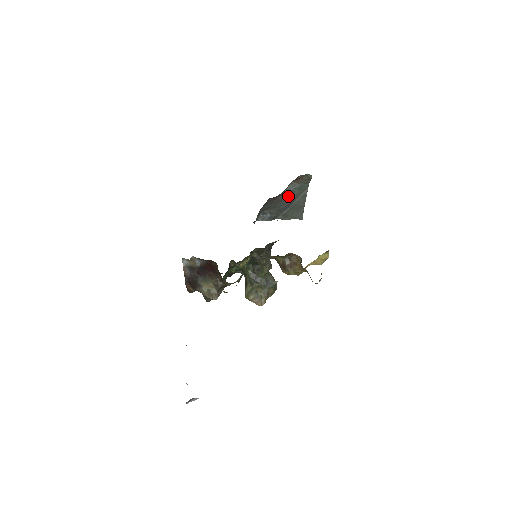
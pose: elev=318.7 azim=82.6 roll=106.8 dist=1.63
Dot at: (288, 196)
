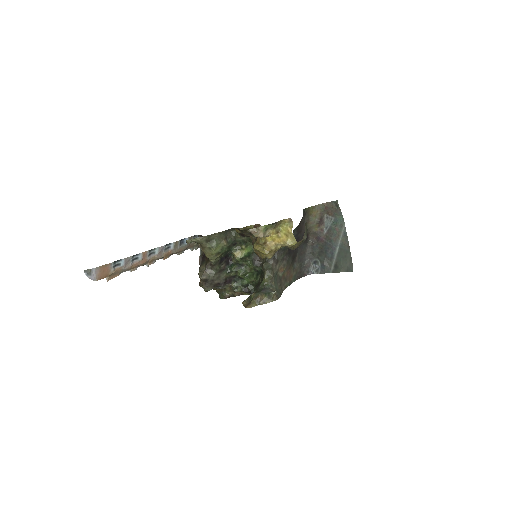
Dot at: (329, 235)
